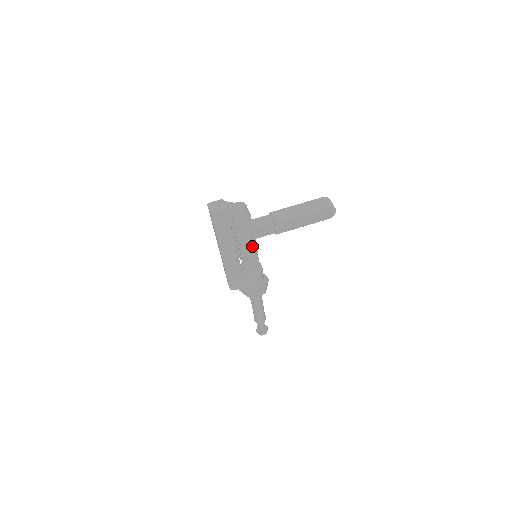
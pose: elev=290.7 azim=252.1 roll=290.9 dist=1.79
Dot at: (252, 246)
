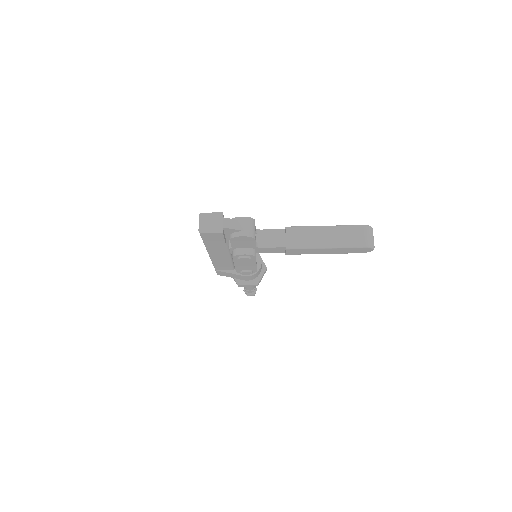
Dot at: occluded
